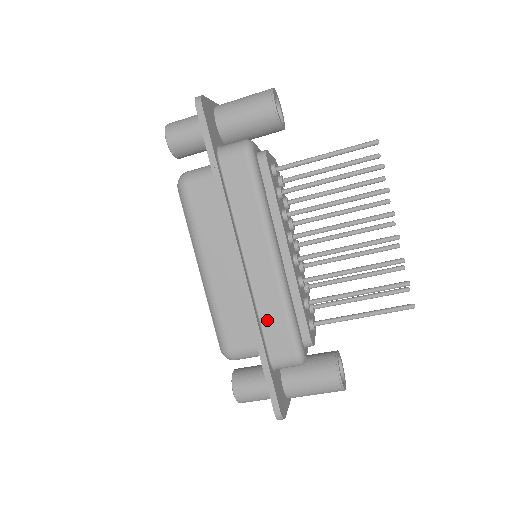
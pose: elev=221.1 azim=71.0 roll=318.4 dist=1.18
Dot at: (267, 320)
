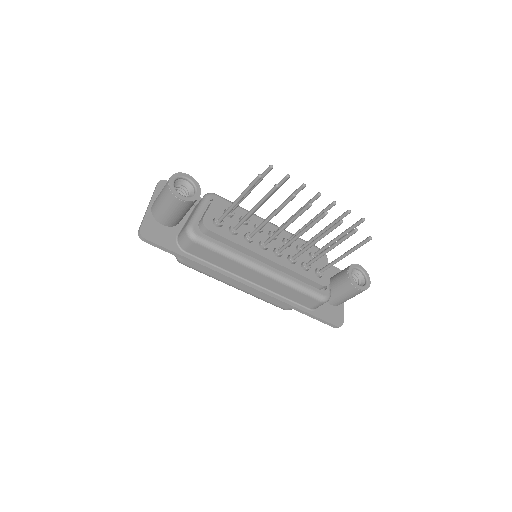
Dot at: (289, 296)
